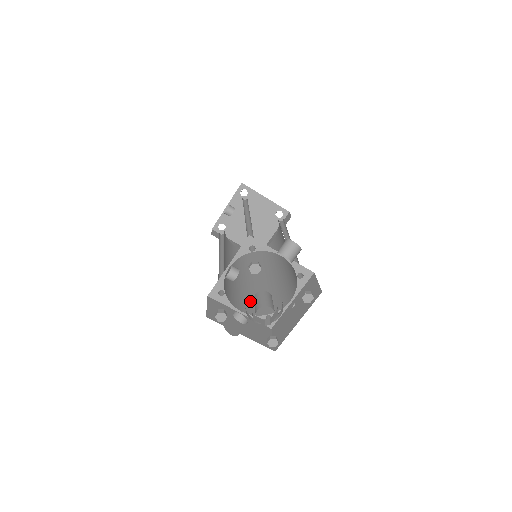
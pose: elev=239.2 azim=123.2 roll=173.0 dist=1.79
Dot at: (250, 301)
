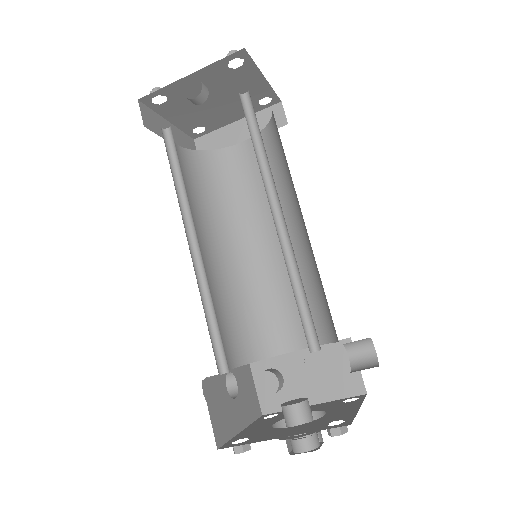
Dot at: (231, 327)
